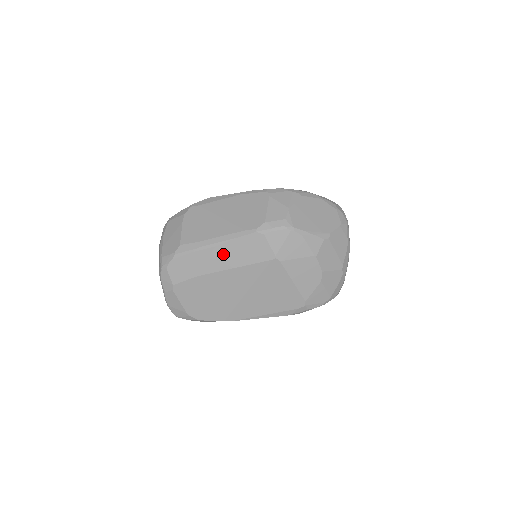
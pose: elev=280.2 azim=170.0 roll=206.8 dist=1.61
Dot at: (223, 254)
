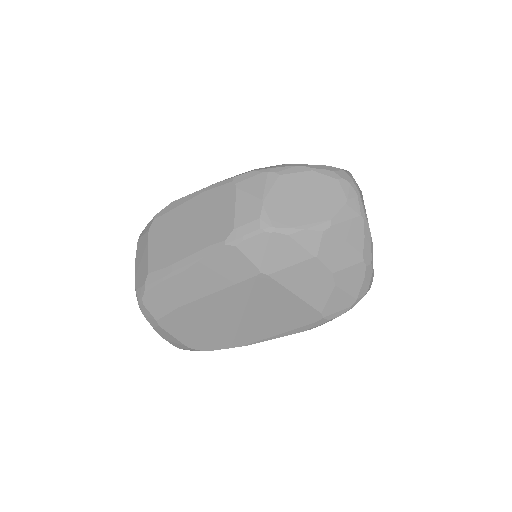
Dot at: (196, 278)
